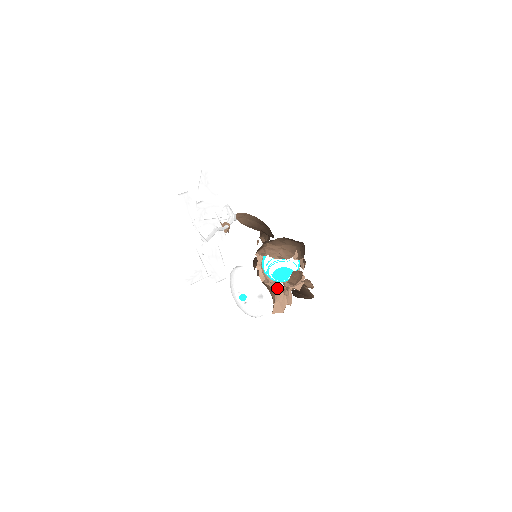
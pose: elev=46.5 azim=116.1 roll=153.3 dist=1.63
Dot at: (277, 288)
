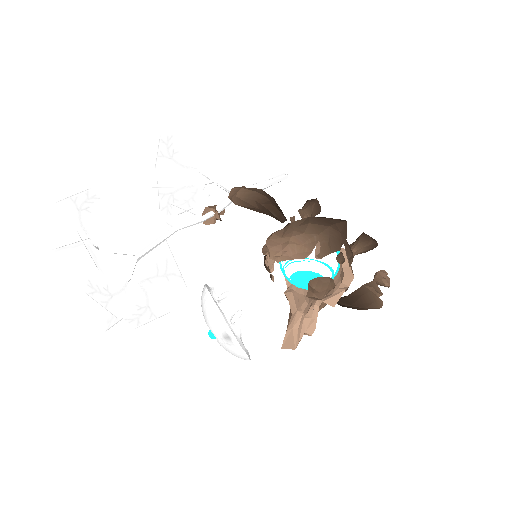
Dot at: (302, 301)
